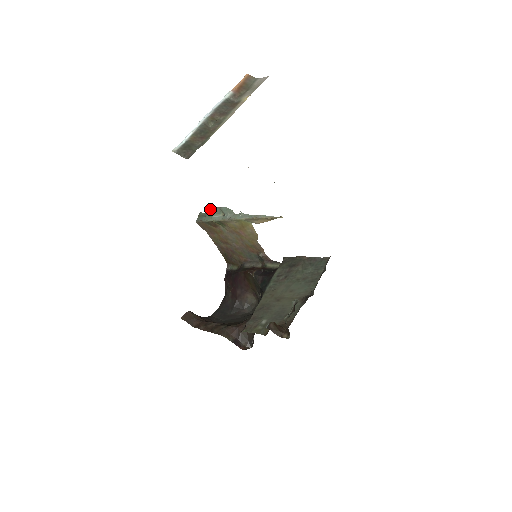
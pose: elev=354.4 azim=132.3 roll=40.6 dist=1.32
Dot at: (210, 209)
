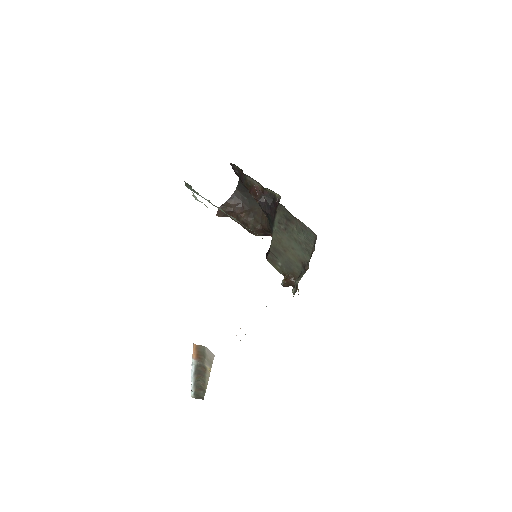
Dot at: (195, 197)
